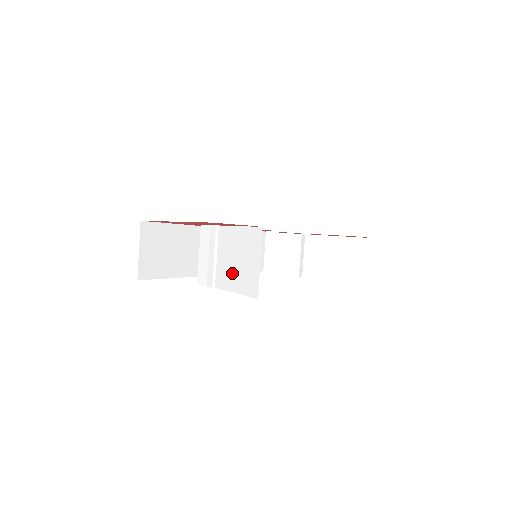
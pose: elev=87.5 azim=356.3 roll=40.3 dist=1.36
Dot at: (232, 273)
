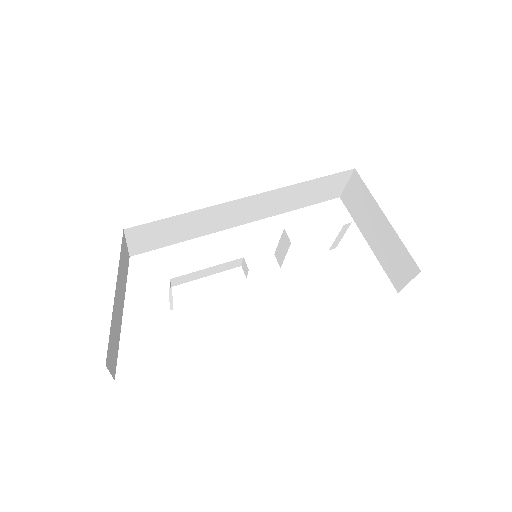
Dot at: occluded
